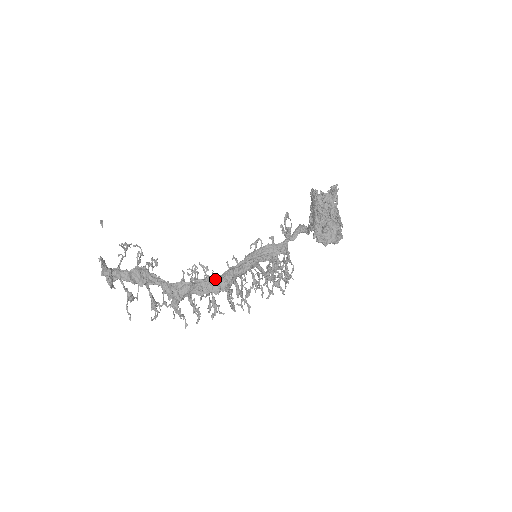
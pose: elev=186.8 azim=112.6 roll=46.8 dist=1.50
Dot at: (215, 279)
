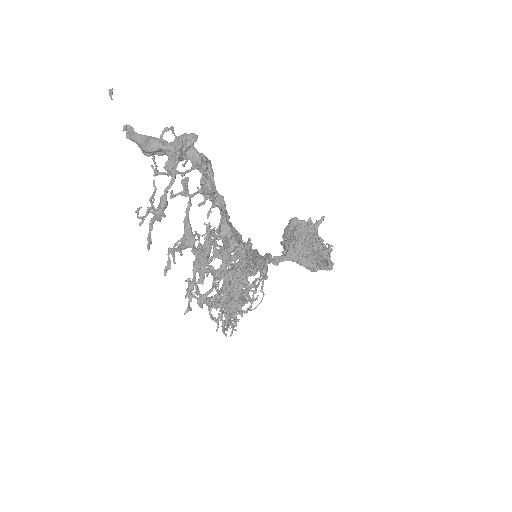
Dot at: (249, 249)
